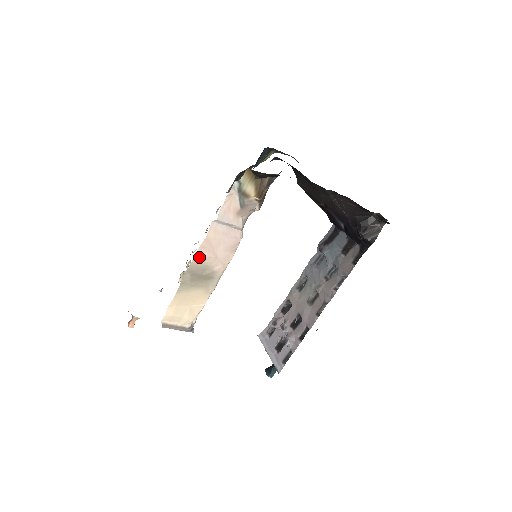
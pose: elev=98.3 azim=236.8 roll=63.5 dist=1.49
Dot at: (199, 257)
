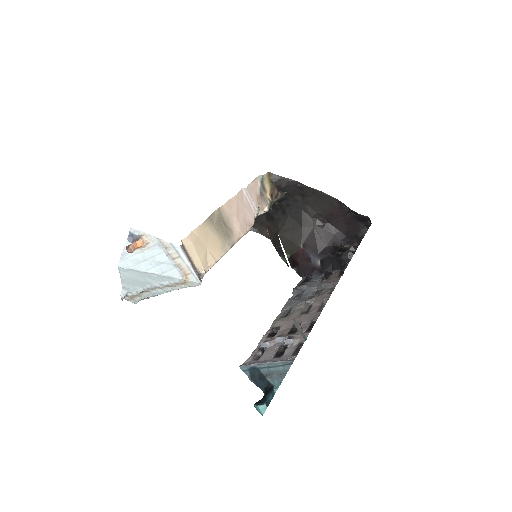
Dot at: (227, 207)
